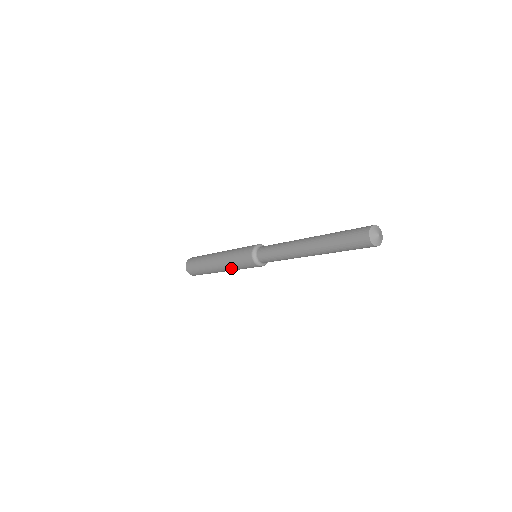
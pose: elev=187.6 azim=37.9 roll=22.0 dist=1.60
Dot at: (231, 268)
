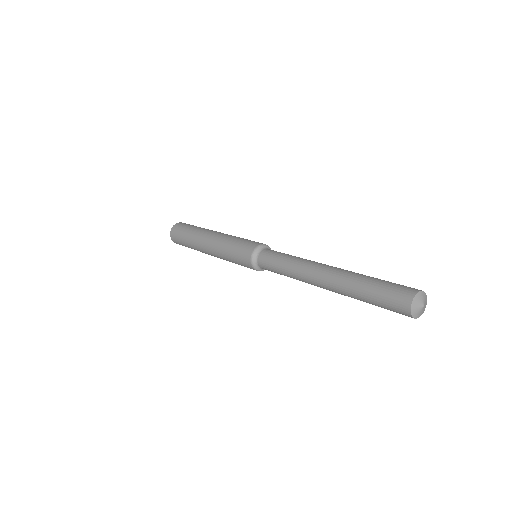
Dot at: (221, 256)
